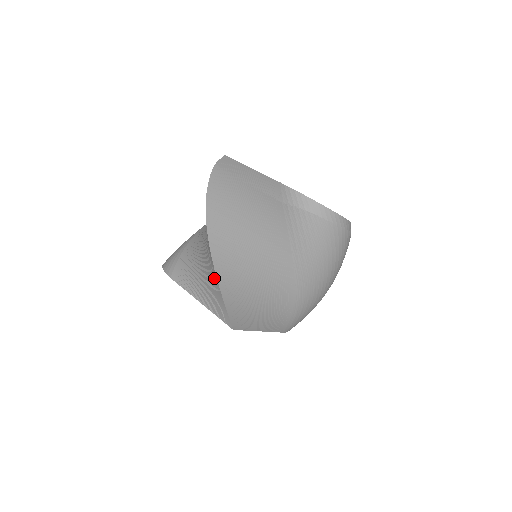
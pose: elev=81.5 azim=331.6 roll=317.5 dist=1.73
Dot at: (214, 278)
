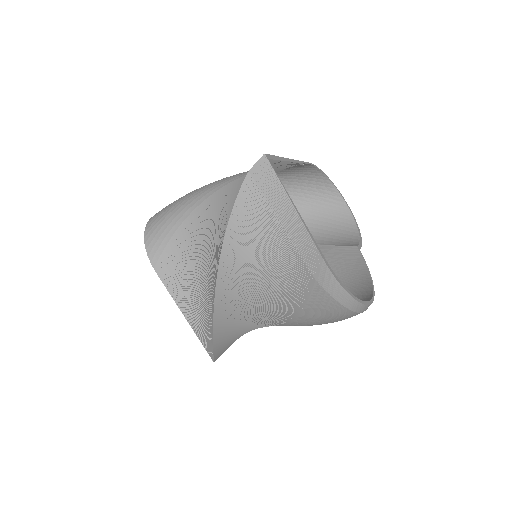
Dot at: (209, 319)
